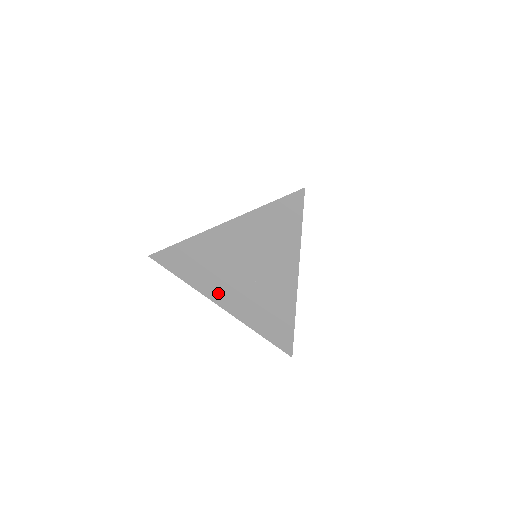
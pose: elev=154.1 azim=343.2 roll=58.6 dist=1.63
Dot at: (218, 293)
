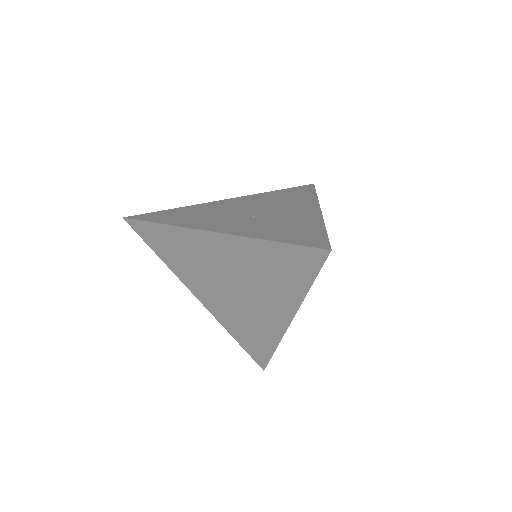
Dot at: (197, 287)
